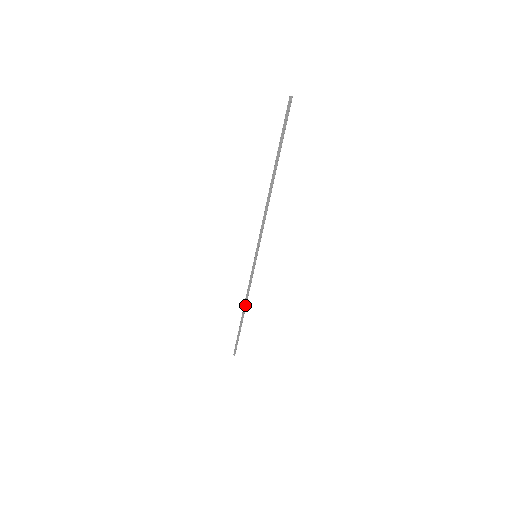
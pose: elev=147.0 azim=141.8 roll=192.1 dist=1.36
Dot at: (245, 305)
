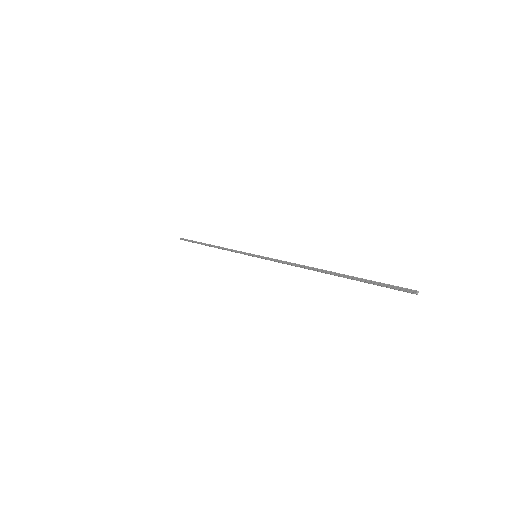
Dot at: occluded
